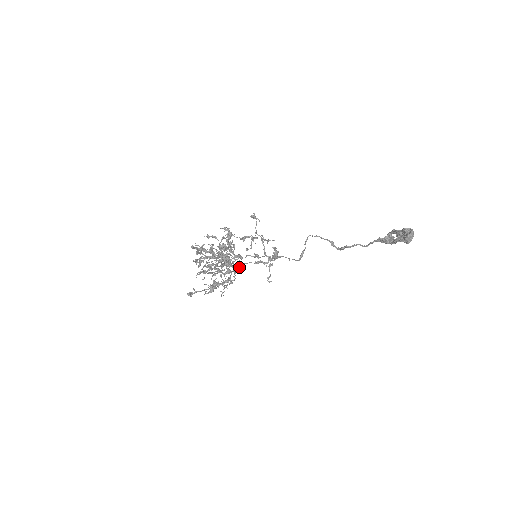
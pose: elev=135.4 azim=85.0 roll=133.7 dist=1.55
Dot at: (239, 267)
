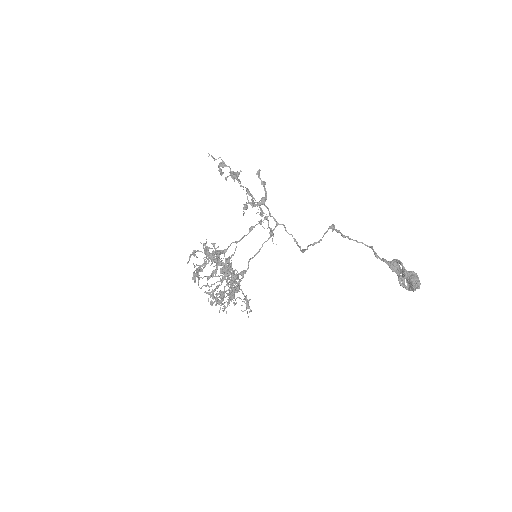
Dot at: occluded
